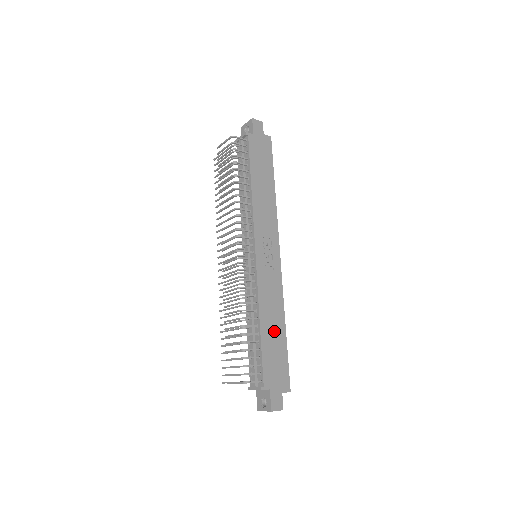
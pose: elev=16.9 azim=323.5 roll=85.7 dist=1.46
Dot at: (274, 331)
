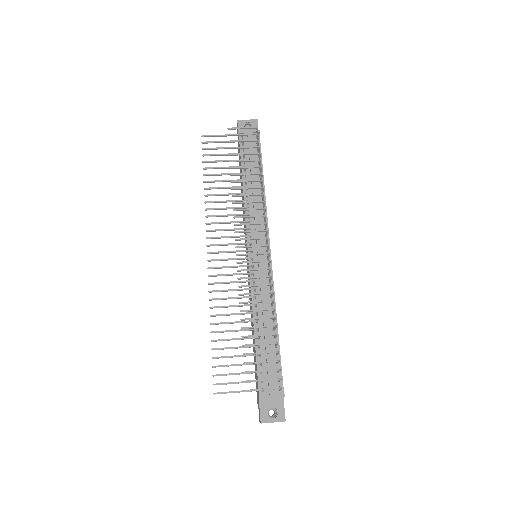
Dot at: occluded
